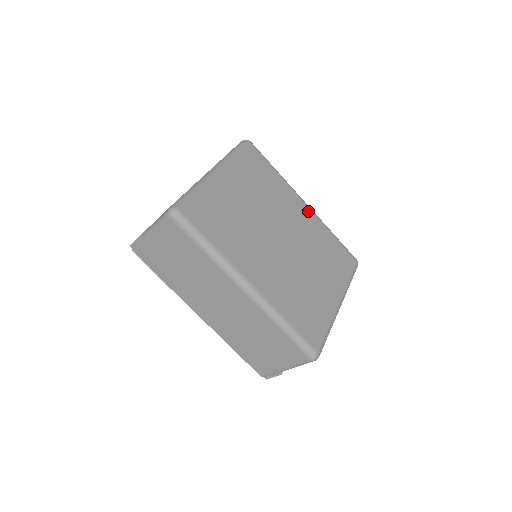
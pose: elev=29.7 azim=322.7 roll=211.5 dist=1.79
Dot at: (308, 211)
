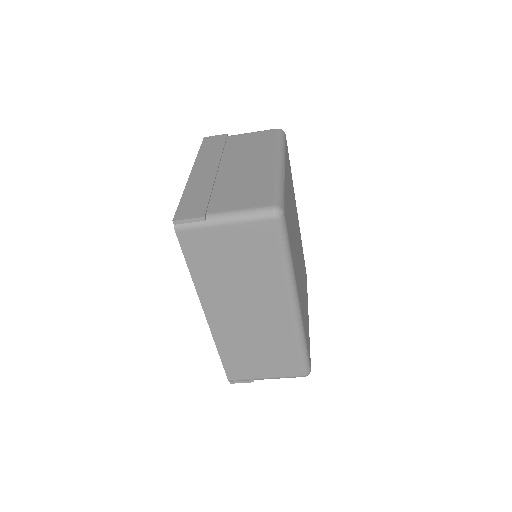
Dot at: (298, 220)
